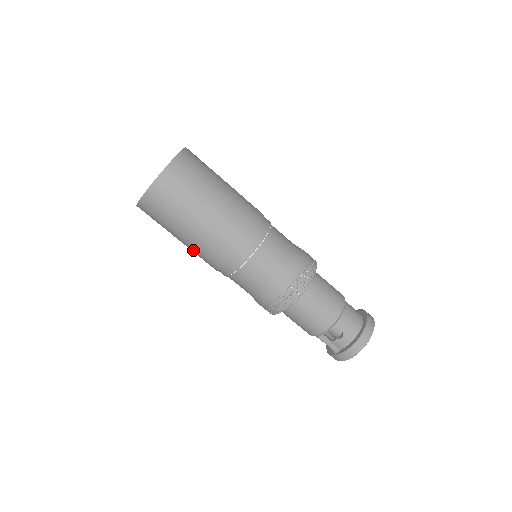
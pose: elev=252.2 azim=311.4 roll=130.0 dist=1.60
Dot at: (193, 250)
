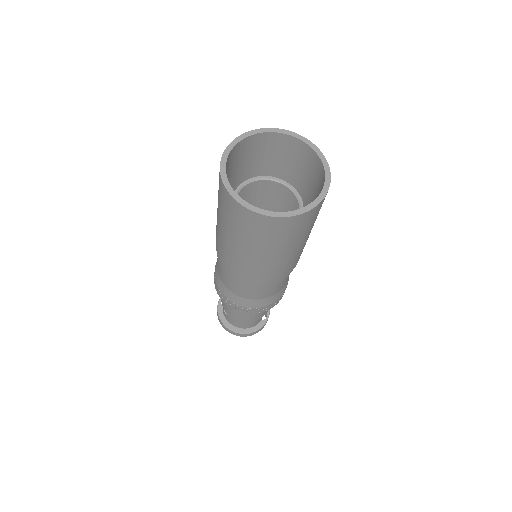
Dot at: occluded
